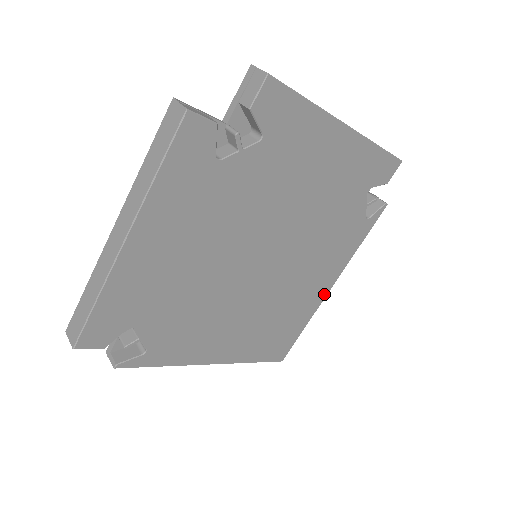
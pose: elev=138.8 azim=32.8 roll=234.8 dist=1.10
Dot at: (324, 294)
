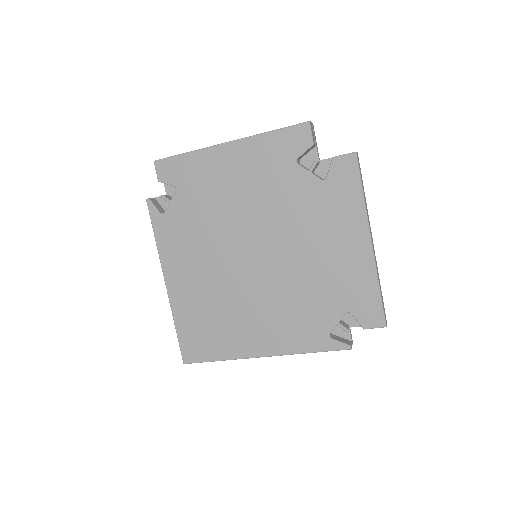
Dot at: (254, 353)
